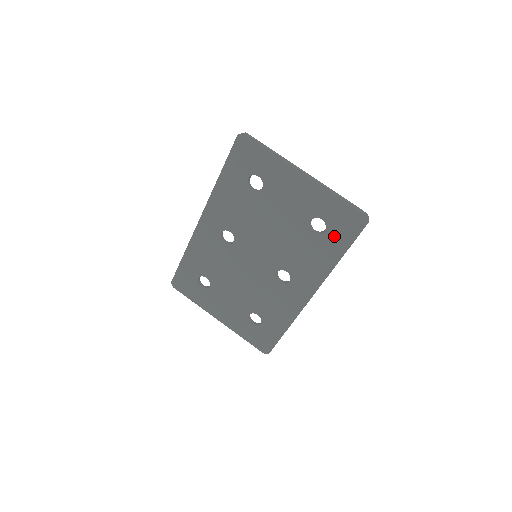
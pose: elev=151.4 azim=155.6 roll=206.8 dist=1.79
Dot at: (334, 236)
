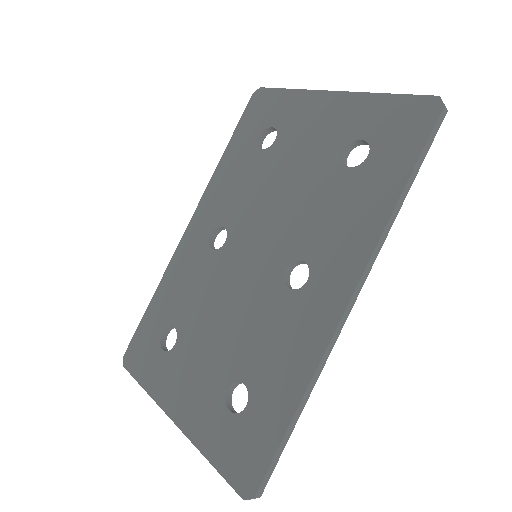
Dot at: (385, 157)
